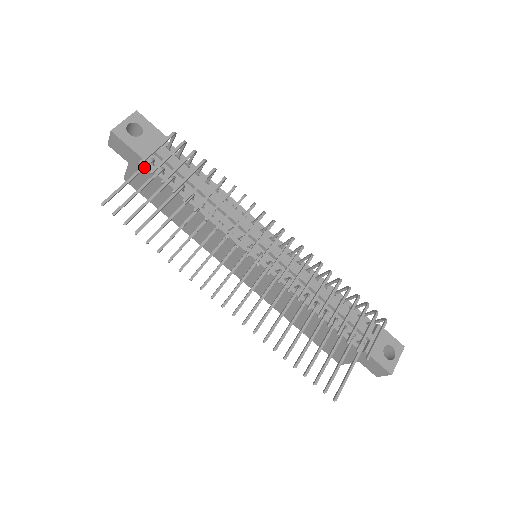
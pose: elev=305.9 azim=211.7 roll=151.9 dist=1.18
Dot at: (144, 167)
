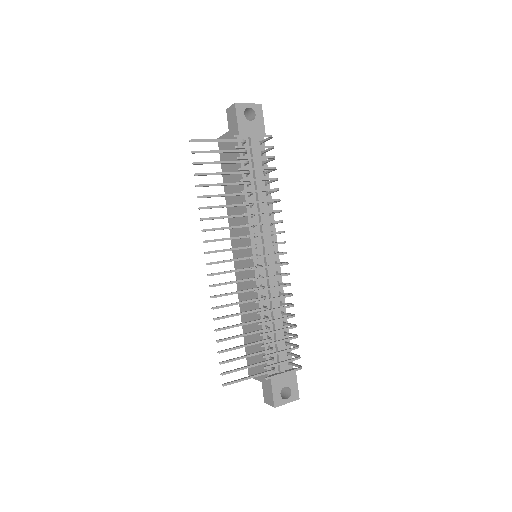
Dot at: (235, 141)
